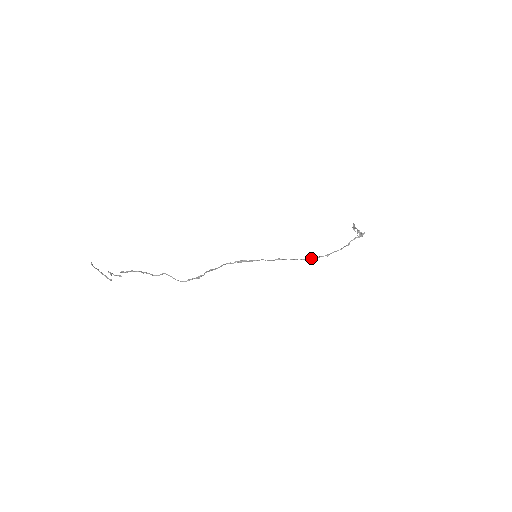
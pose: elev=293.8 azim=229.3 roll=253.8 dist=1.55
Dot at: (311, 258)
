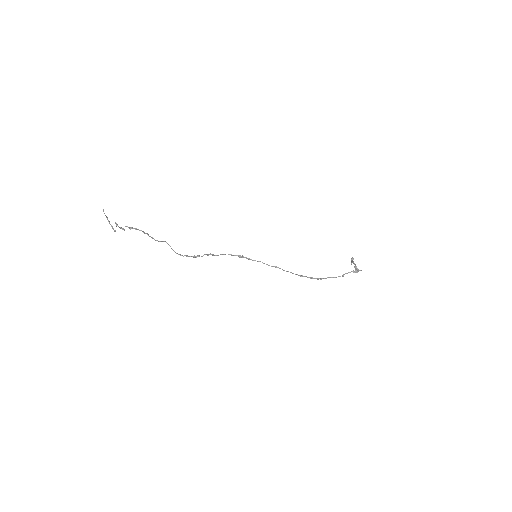
Dot at: (306, 276)
